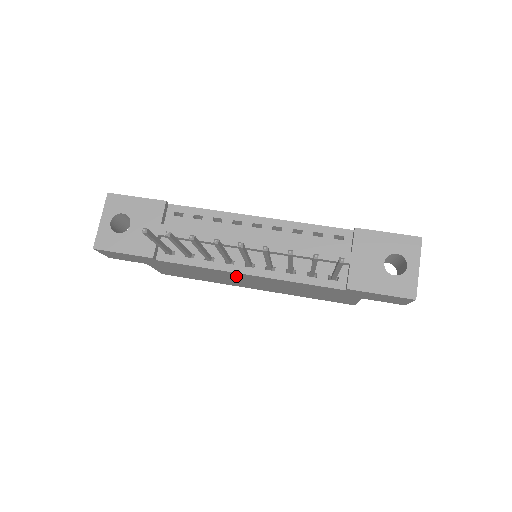
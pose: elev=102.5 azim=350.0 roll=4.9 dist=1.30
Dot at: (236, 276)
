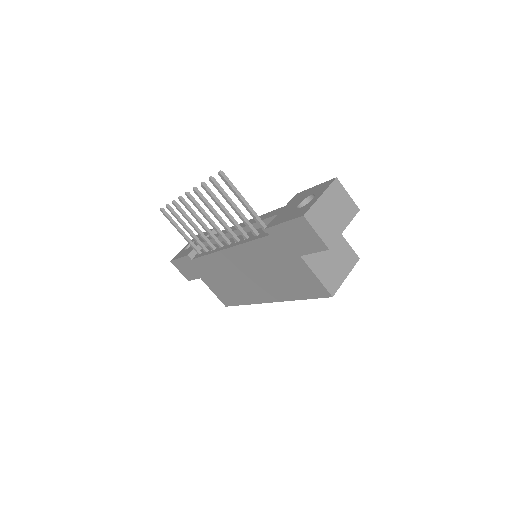
Dot at: (229, 263)
